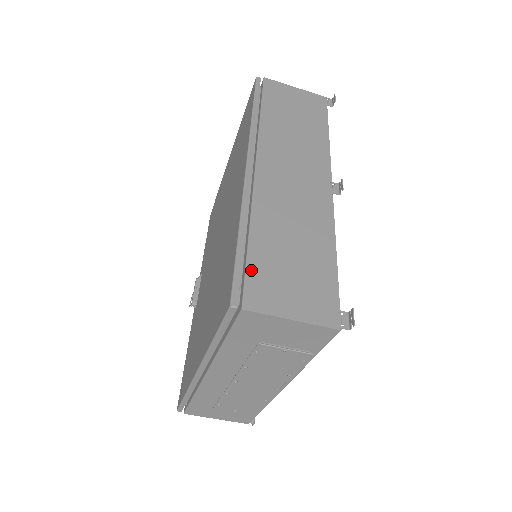
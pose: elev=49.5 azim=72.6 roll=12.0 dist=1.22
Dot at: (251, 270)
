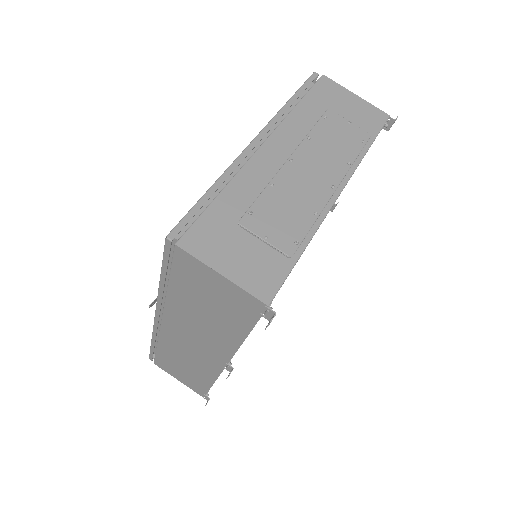
Dot at: occluded
